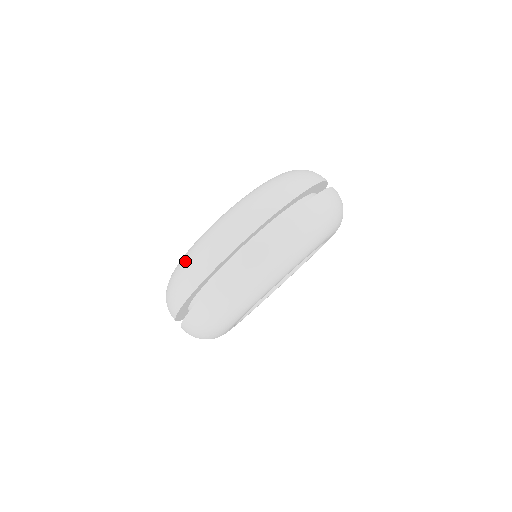
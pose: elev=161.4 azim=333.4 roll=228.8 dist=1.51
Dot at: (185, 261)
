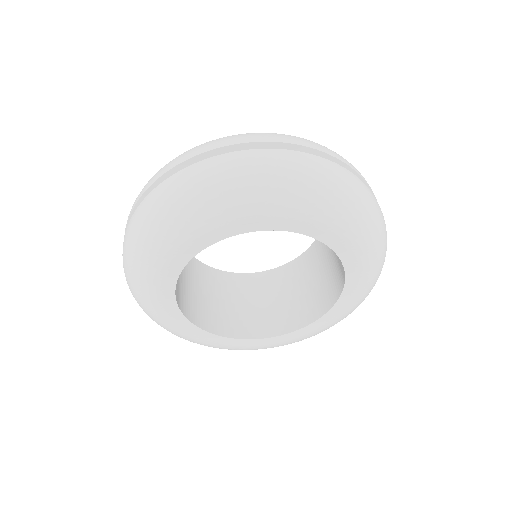
Dot at: occluded
